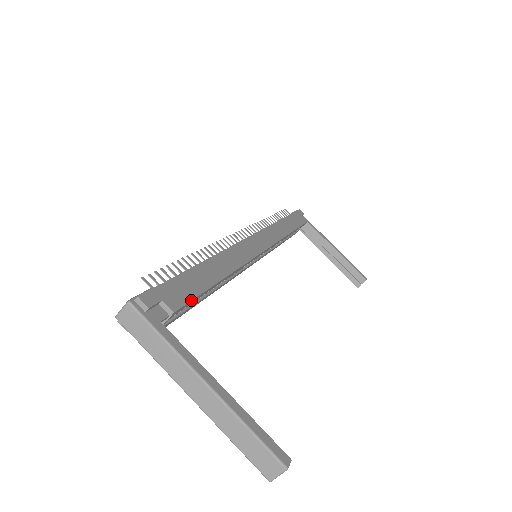
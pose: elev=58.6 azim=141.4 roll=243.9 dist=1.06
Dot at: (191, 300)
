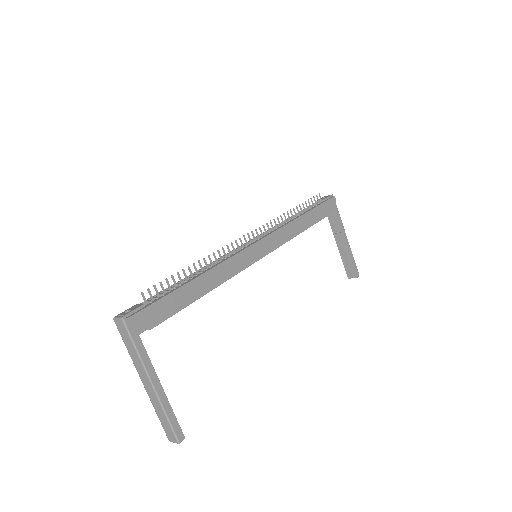
Dot at: (169, 317)
